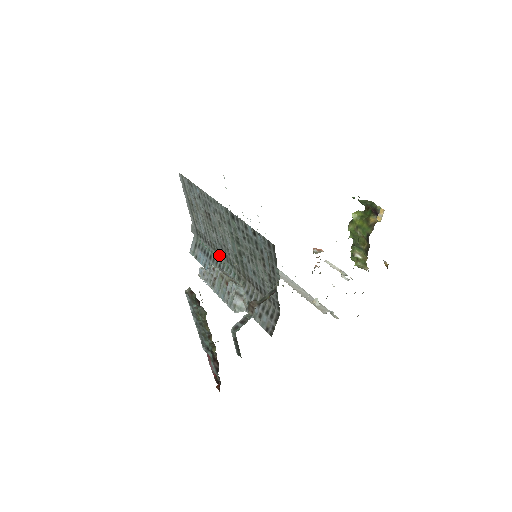
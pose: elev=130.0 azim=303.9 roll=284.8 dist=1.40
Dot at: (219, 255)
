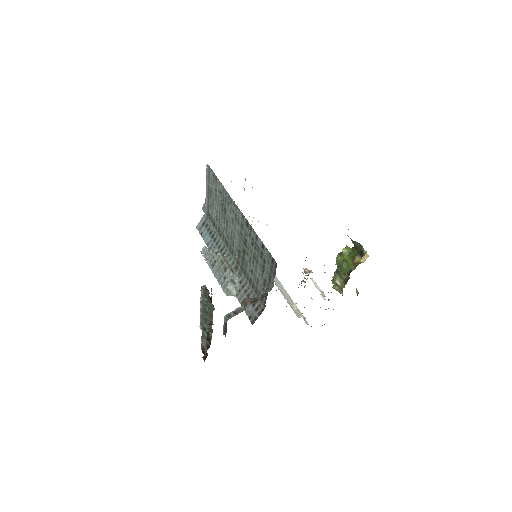
Dot at: (223, 241)
